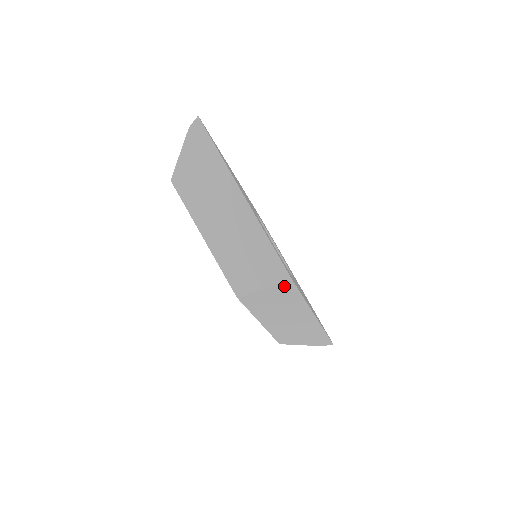
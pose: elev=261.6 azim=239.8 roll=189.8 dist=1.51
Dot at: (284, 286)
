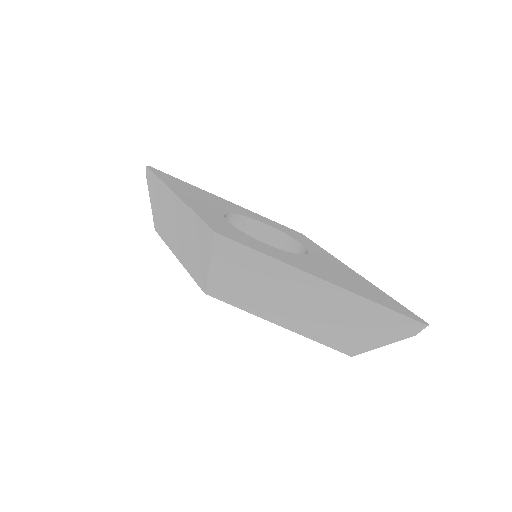
Dot at: (221, 248)
